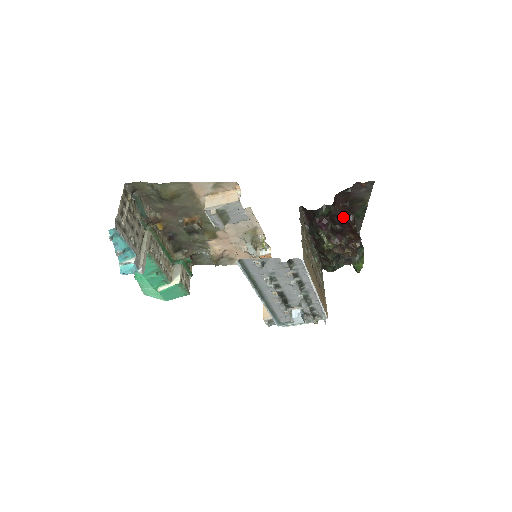
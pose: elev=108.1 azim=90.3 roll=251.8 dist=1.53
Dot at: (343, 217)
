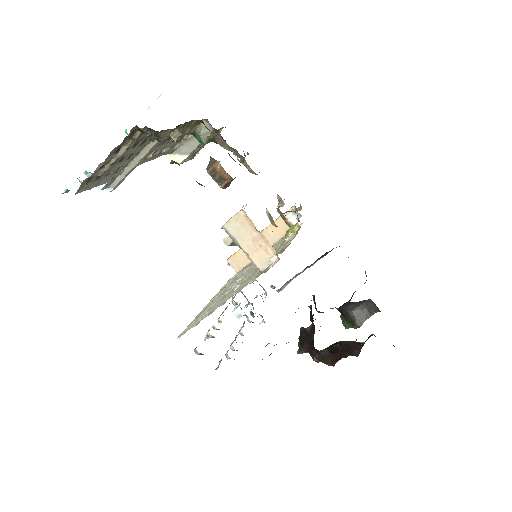
Dot at: (347, 348)
